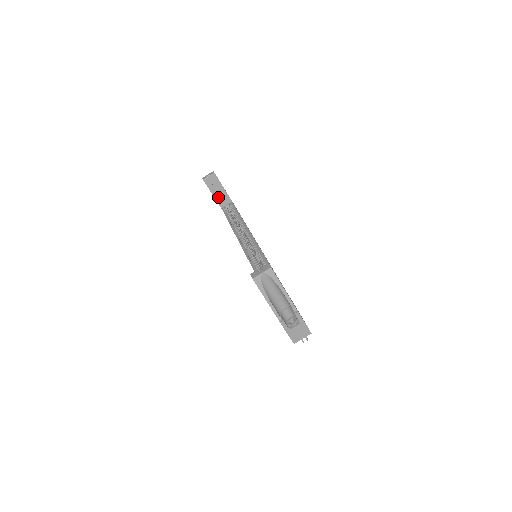
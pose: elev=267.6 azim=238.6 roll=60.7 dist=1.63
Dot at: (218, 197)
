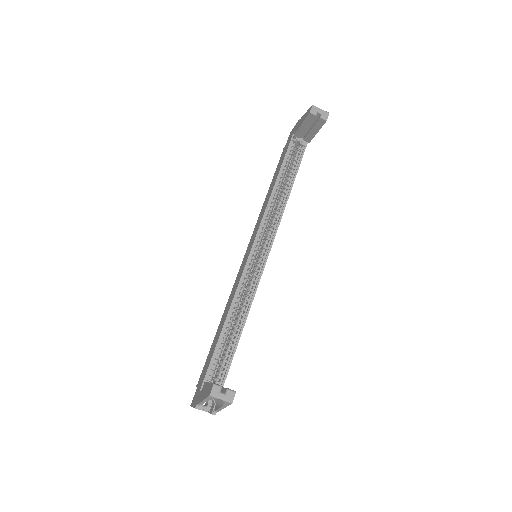
Dot at: (302, 131)
